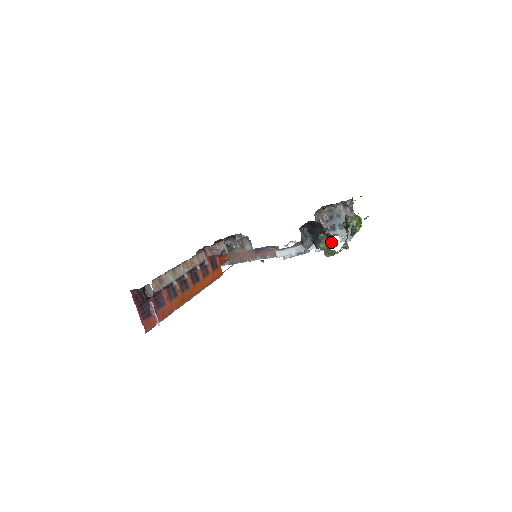
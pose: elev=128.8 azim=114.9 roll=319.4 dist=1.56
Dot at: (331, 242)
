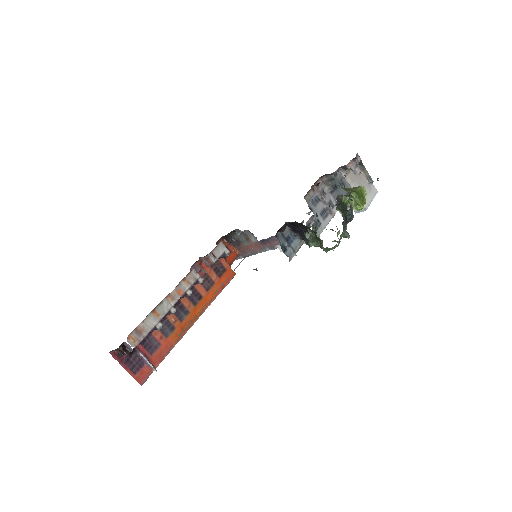
Dot at: (321, 240)
